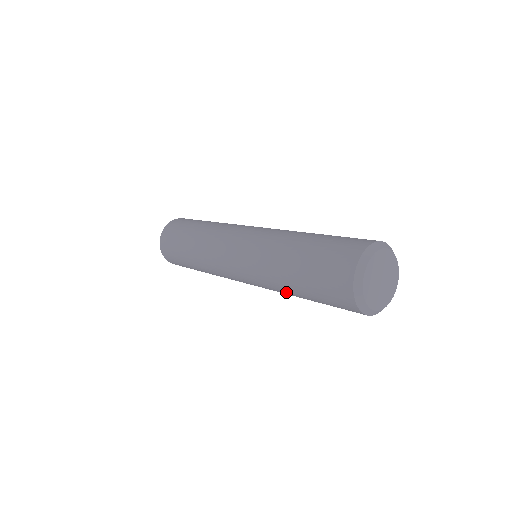
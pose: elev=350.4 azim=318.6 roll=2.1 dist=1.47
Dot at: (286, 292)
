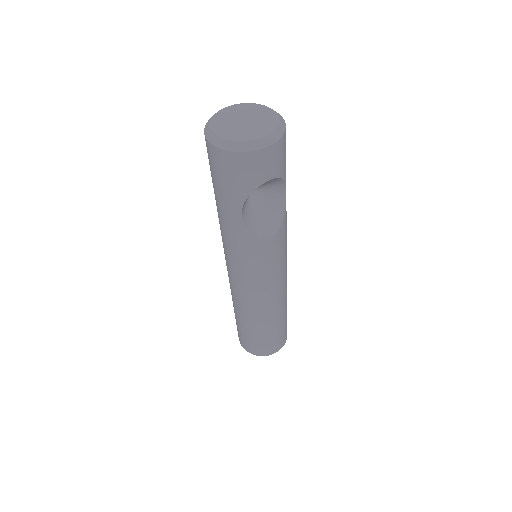
Dot at: occluded
